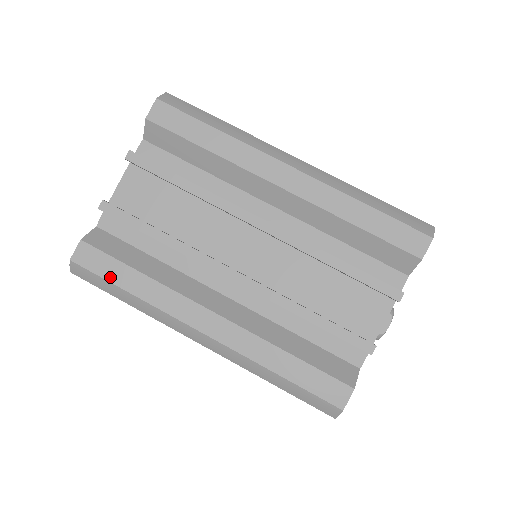
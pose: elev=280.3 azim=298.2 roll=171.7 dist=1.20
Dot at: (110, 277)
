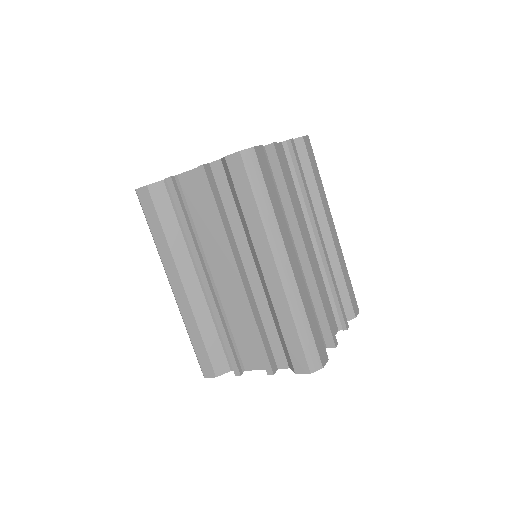
Dot at: (148, 218)
